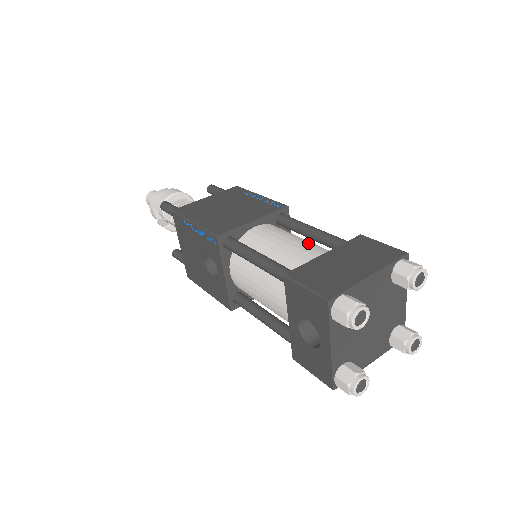
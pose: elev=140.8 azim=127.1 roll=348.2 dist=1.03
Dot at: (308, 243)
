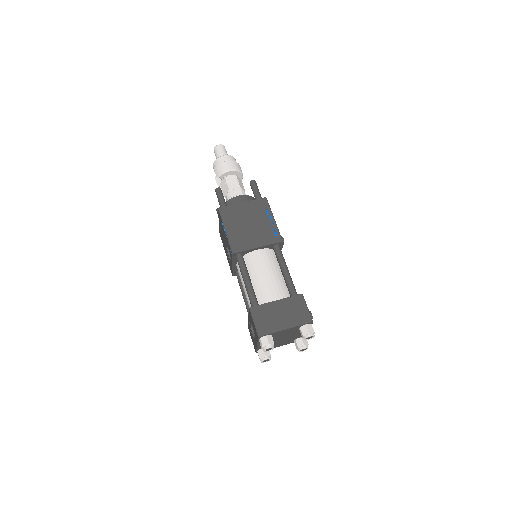
Dot at: (277, 280)
